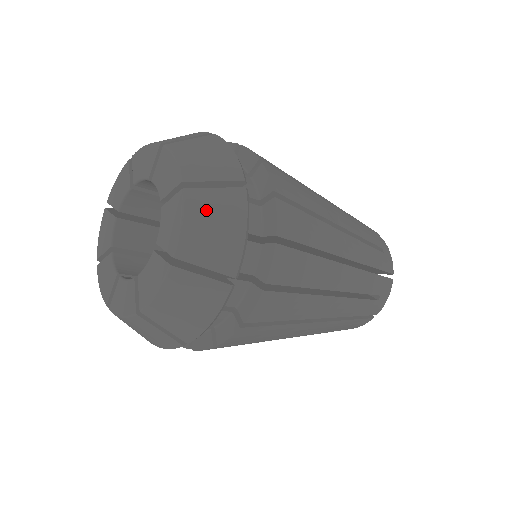
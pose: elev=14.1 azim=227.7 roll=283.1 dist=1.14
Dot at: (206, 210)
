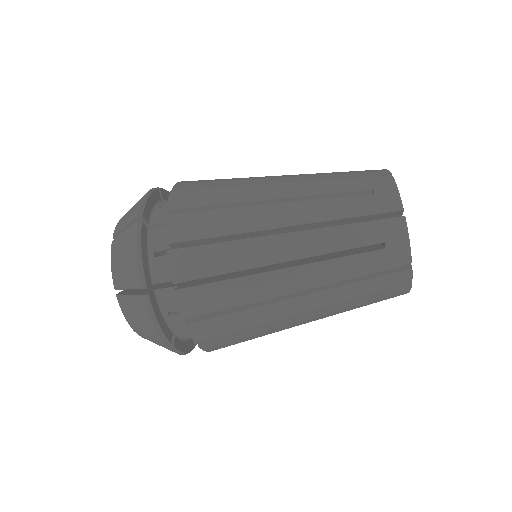
Dot at: (119, 250)
